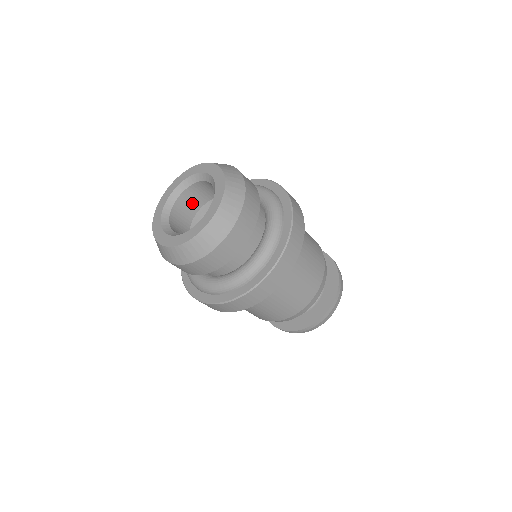
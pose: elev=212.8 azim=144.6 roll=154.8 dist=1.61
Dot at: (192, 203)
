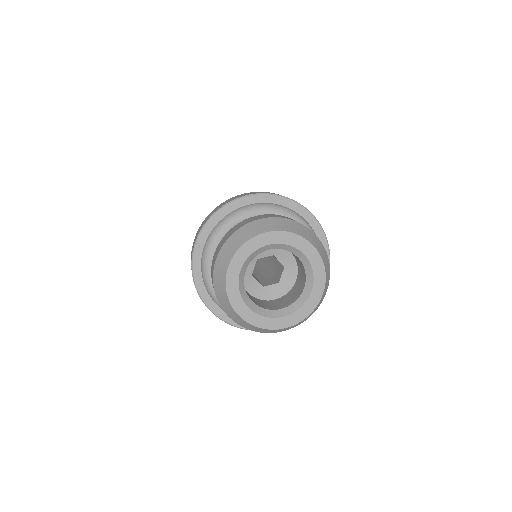
Dot at: occluded
